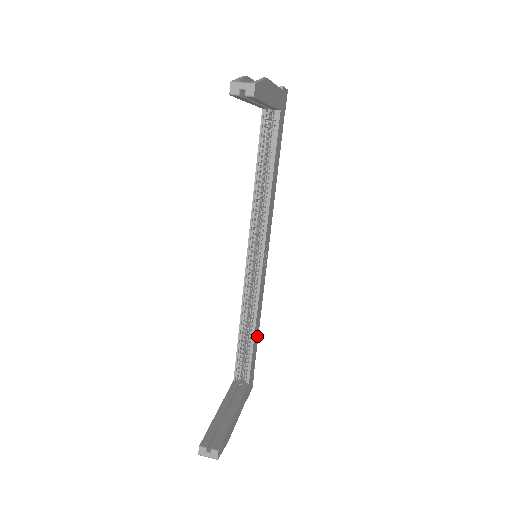
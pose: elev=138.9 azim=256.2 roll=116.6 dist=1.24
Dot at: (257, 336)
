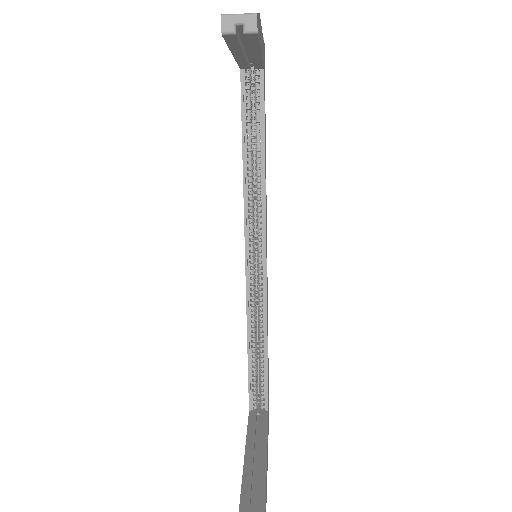
Dot at: occluded
